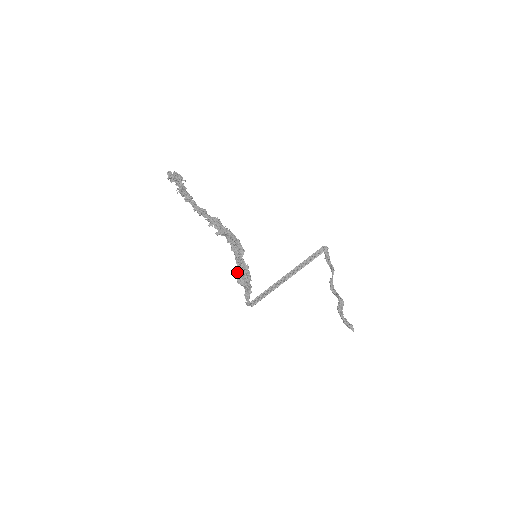
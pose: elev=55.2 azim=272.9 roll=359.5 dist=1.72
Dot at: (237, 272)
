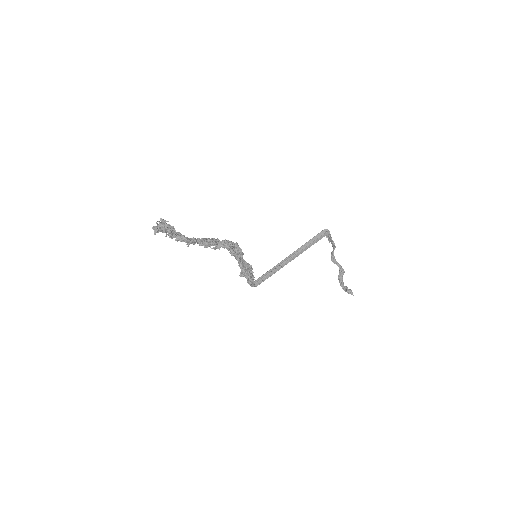
Dot at: occluded
